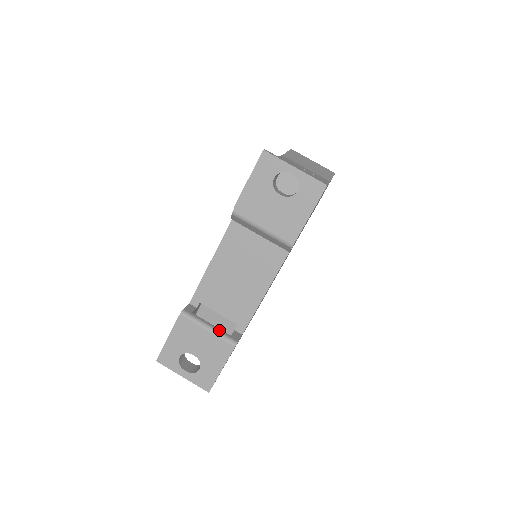
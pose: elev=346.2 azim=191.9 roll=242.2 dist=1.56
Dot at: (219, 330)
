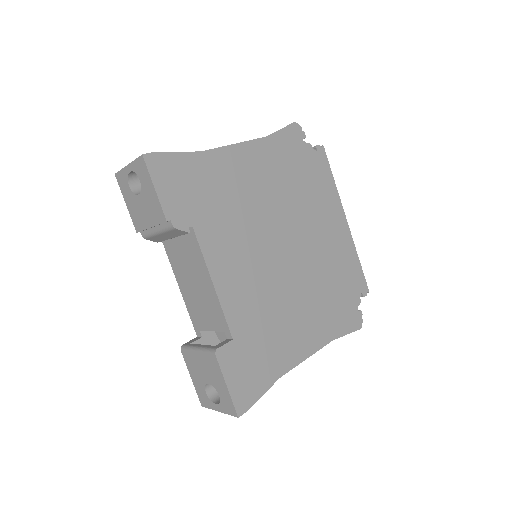
Dot at: (205, 346)
